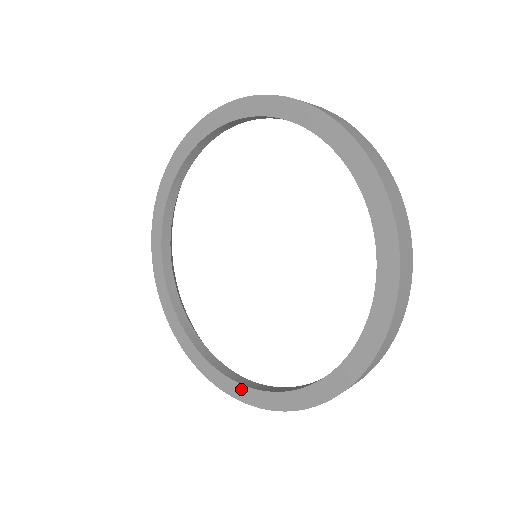
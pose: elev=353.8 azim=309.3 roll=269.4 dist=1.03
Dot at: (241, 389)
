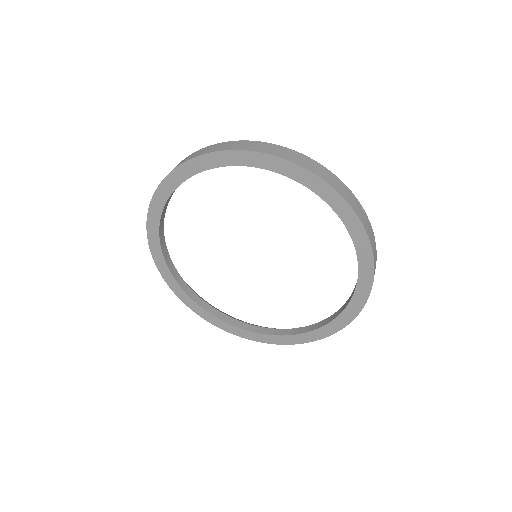
Dot at: (250, 334)
